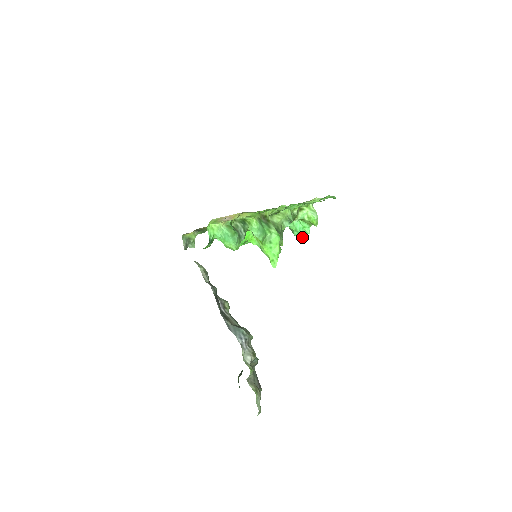
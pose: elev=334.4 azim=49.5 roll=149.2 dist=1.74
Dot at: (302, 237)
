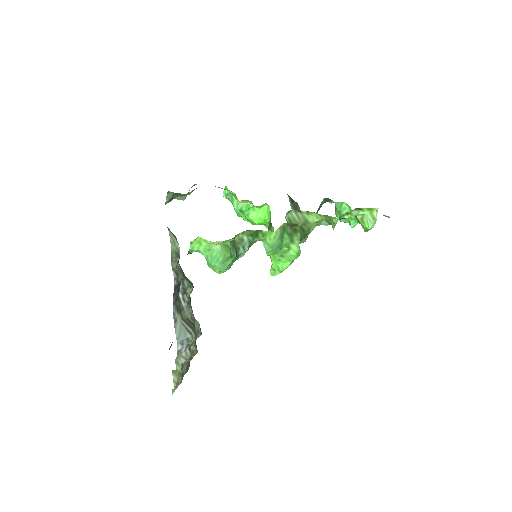
Dot at: (342, 221)
